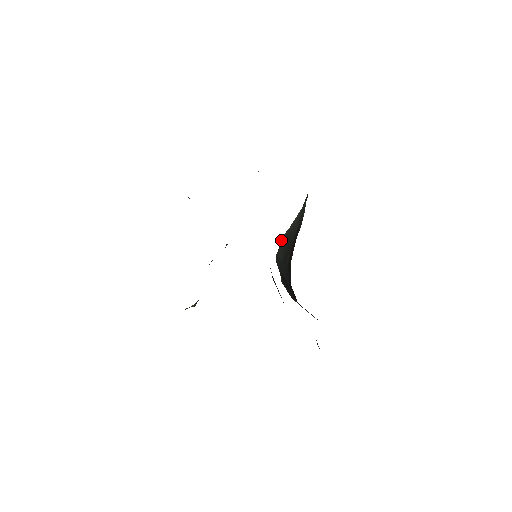
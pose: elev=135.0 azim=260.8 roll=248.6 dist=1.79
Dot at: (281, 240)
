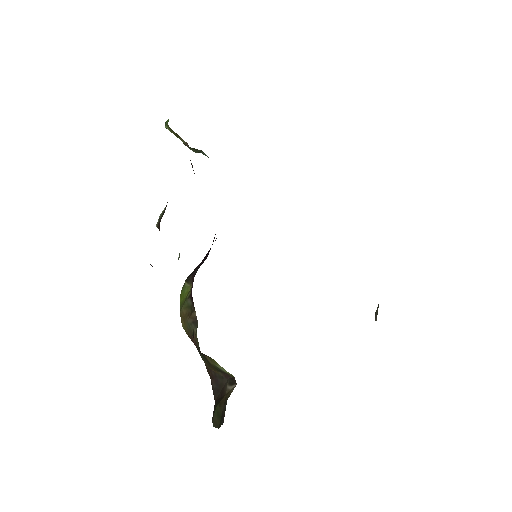
Dot at: occluded
